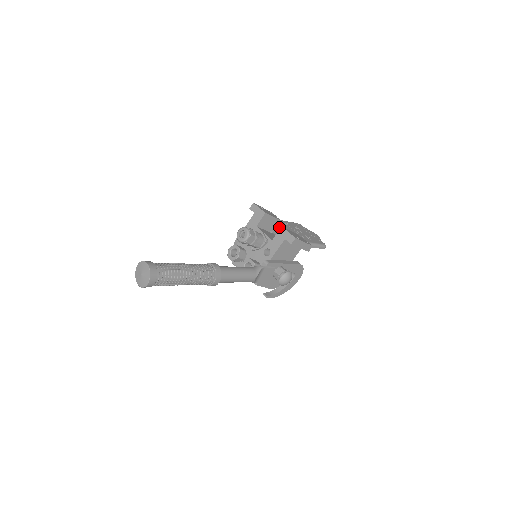
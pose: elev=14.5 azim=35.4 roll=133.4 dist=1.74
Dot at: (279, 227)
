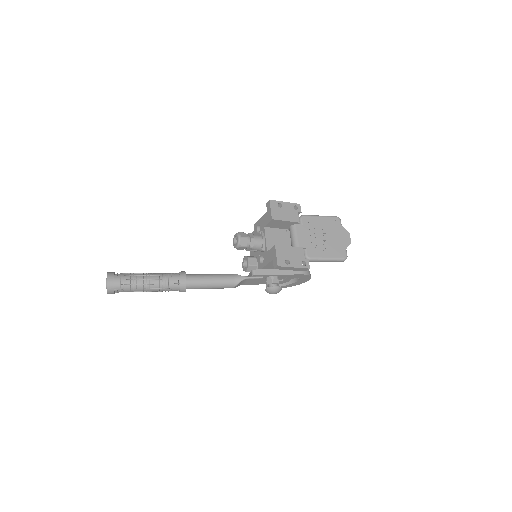
Dot at: (292, 230)
